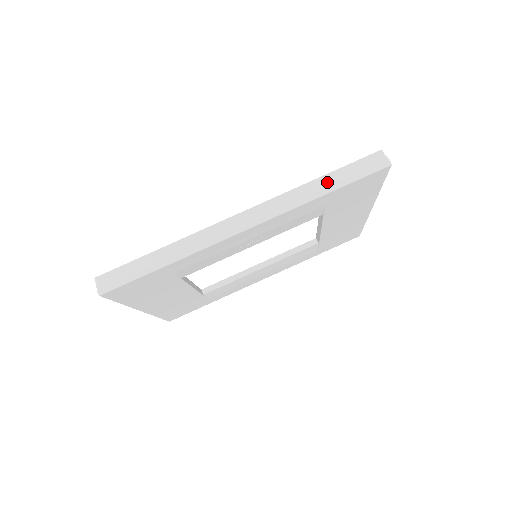
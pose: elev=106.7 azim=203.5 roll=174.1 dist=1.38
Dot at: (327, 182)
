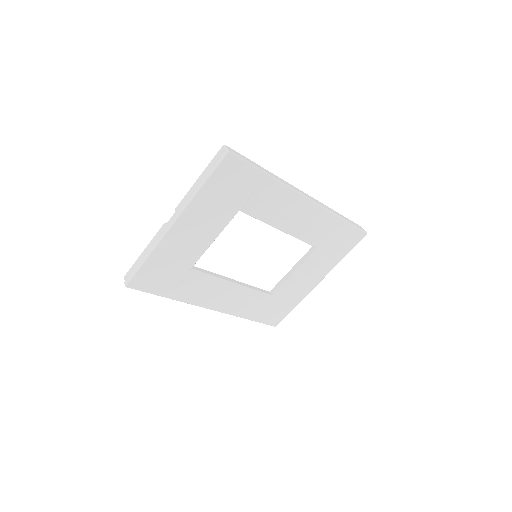
Dot at: occluded
